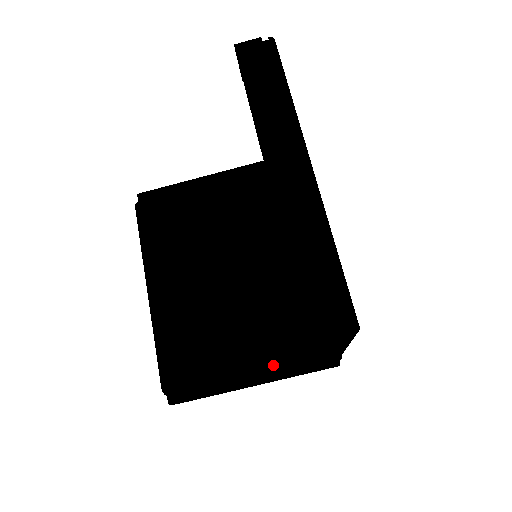
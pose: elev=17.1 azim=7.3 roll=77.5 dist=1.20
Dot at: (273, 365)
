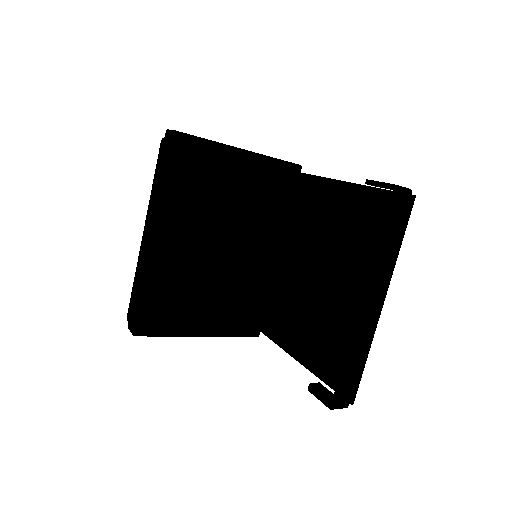
Dot at: (220, 328)
